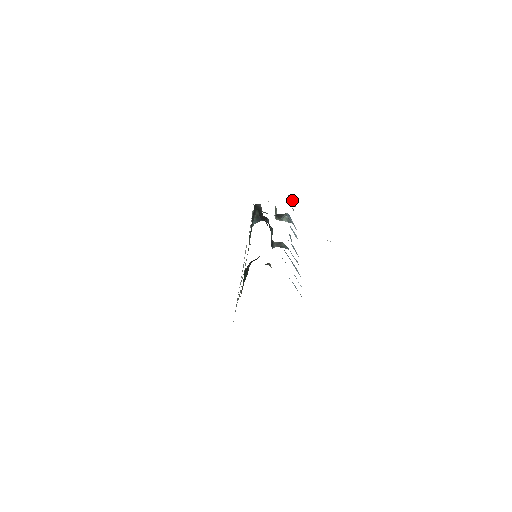
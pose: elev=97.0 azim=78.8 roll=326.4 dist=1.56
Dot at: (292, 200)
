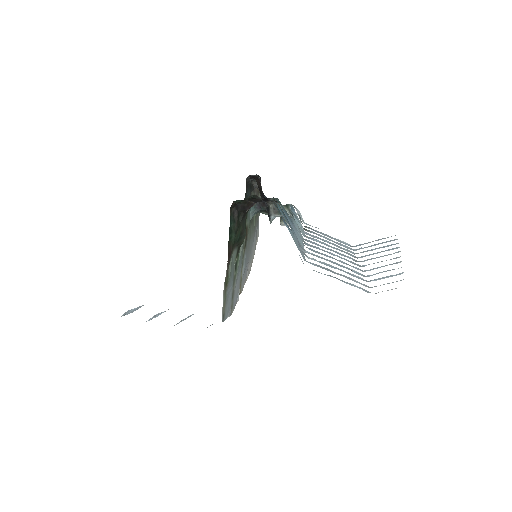
Dot at: (299, 212)
